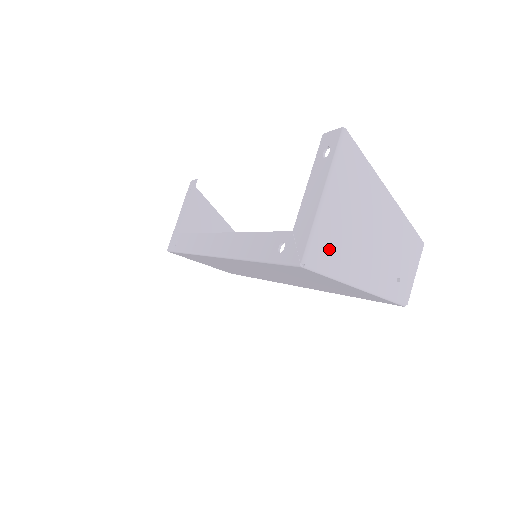
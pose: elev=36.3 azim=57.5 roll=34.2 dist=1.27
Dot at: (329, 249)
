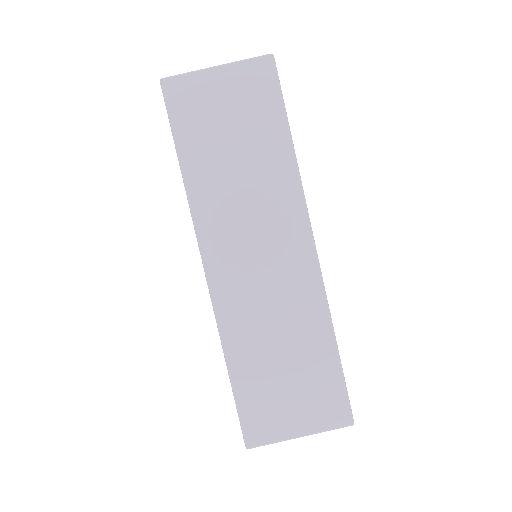
Dot at: occluded
